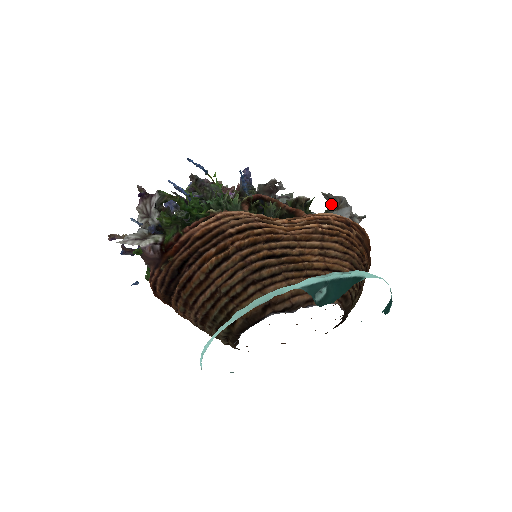
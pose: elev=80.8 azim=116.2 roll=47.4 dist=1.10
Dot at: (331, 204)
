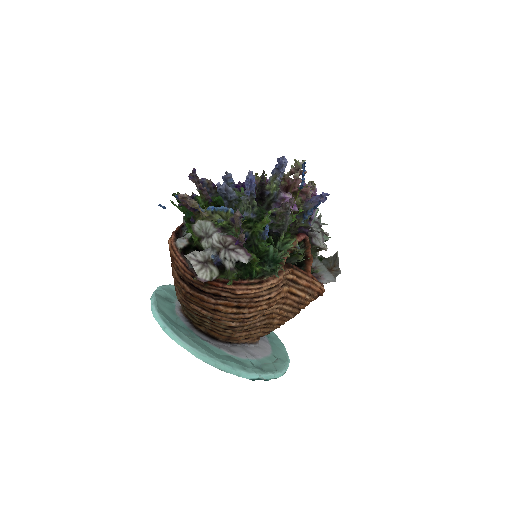
Dot at: (332, 261)
